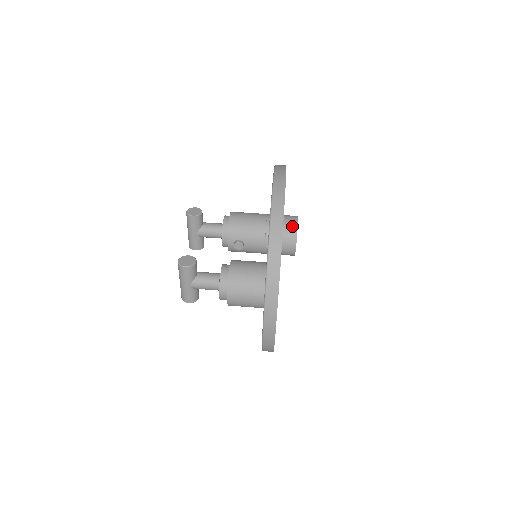
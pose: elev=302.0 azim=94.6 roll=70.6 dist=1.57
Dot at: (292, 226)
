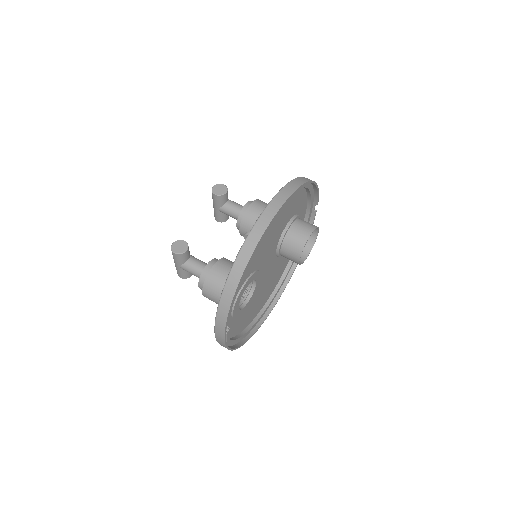
Dot at: (302, 239)
